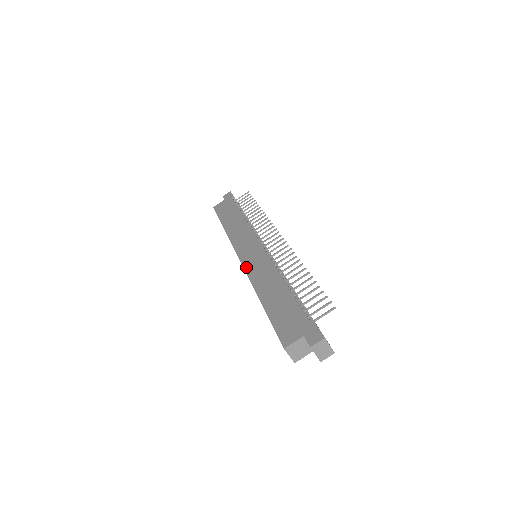
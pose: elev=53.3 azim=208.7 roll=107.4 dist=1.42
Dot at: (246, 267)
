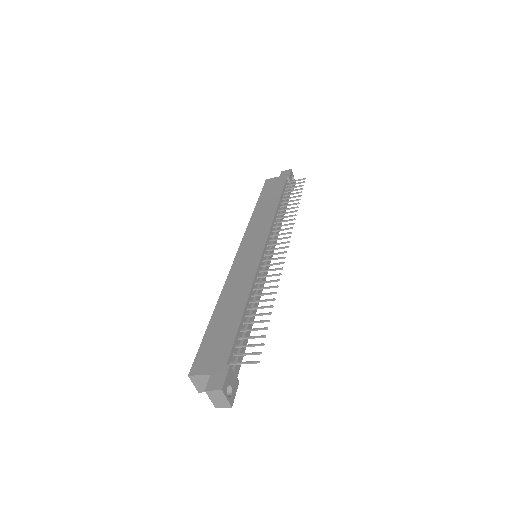
Dot at: (234, 265)
